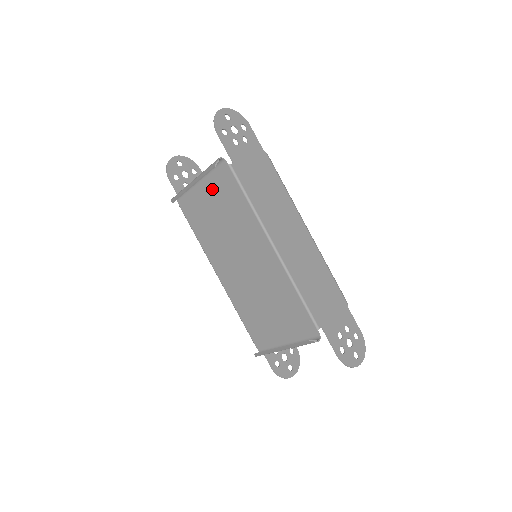
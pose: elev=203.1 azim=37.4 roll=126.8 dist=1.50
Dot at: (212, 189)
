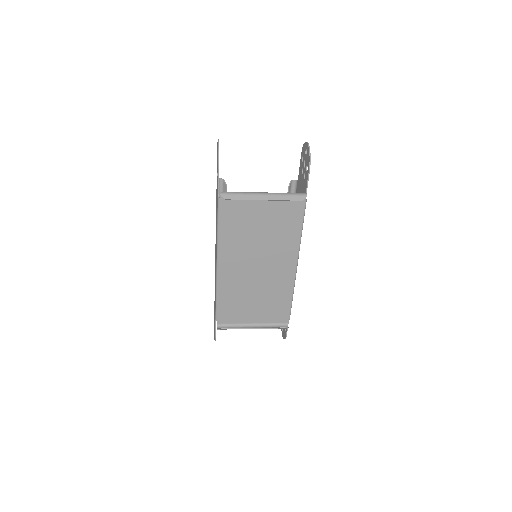
Dot at: (273, 206)
